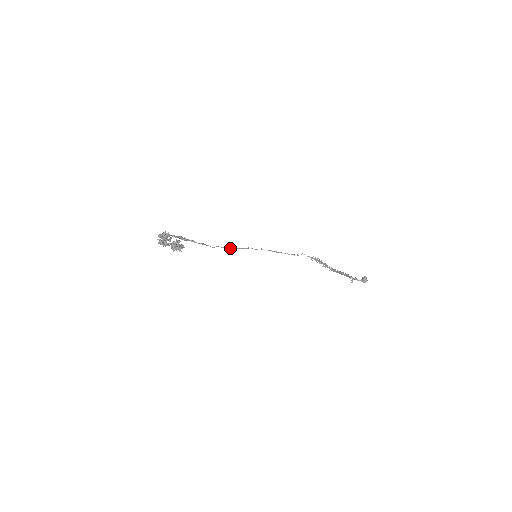
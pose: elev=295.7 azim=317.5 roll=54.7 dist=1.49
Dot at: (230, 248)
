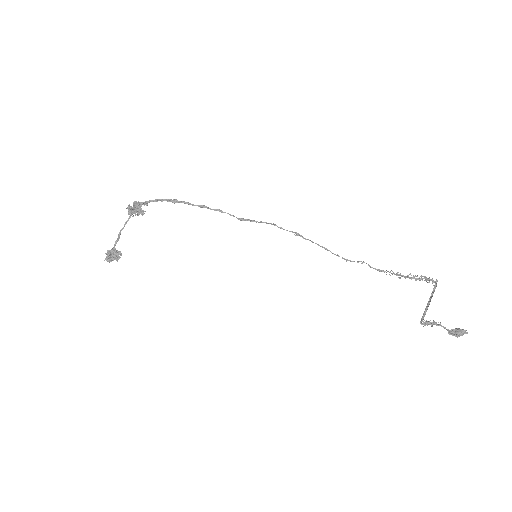
Dot at: (245, 219)
